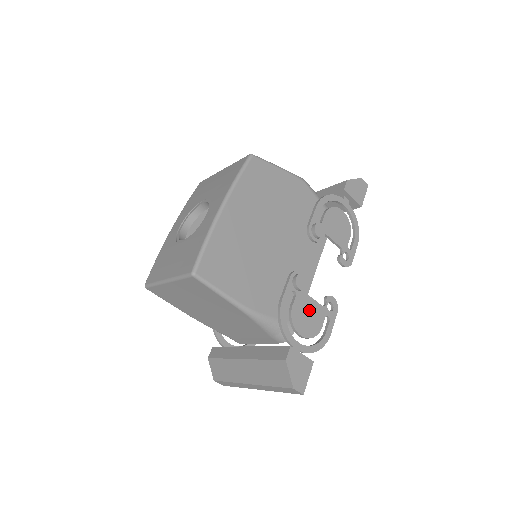
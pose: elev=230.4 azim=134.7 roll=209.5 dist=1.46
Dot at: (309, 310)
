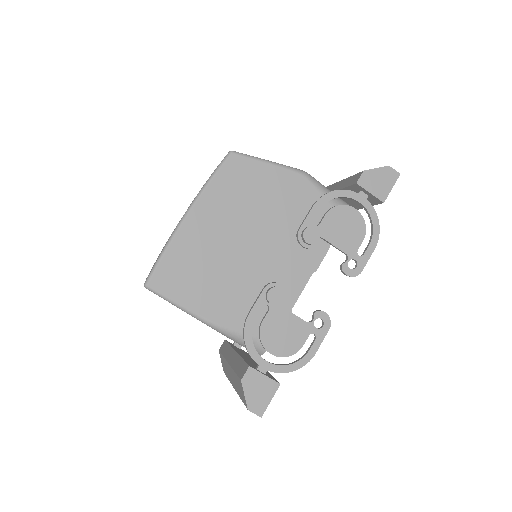
Dot at: (286, 326)
